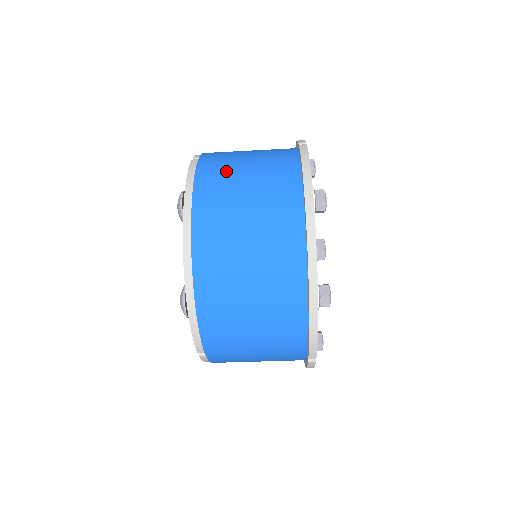
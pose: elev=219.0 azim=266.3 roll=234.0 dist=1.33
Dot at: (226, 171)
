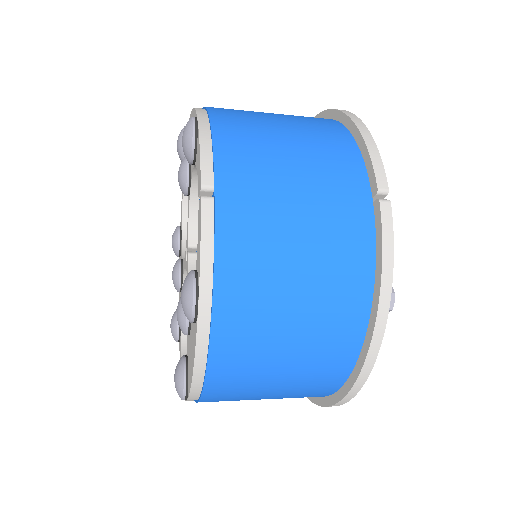
Dot at: (265, 256)
